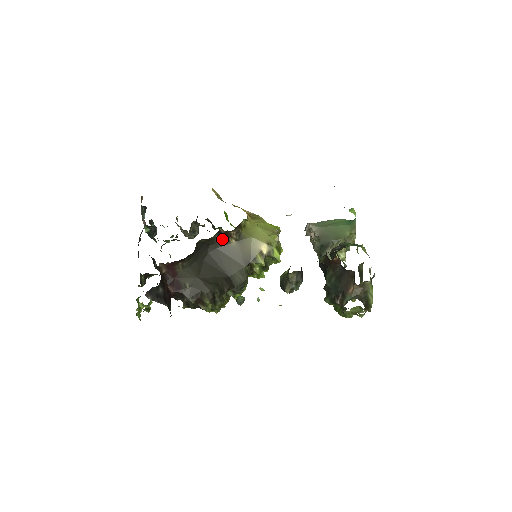
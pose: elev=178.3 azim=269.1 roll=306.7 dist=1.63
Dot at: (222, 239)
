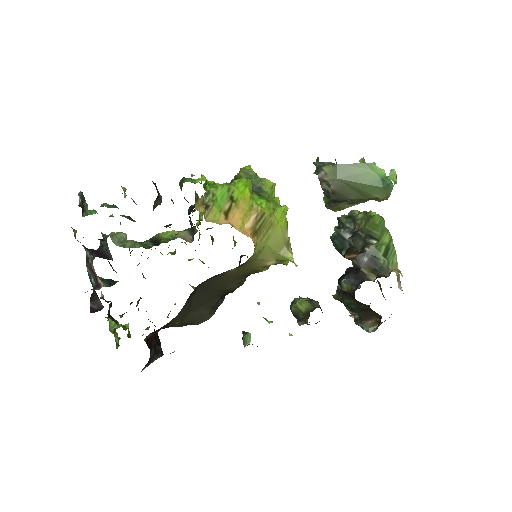
Dot at: occluded
